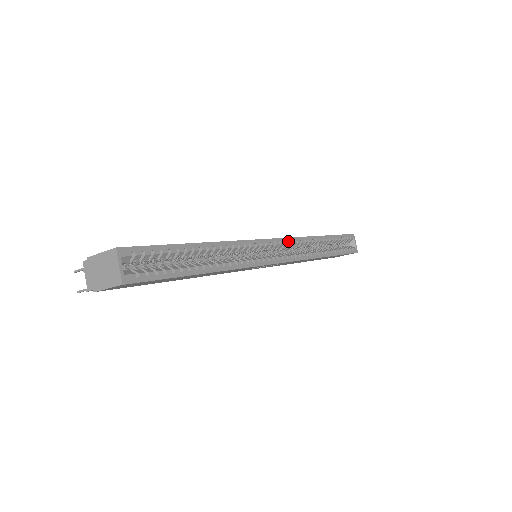
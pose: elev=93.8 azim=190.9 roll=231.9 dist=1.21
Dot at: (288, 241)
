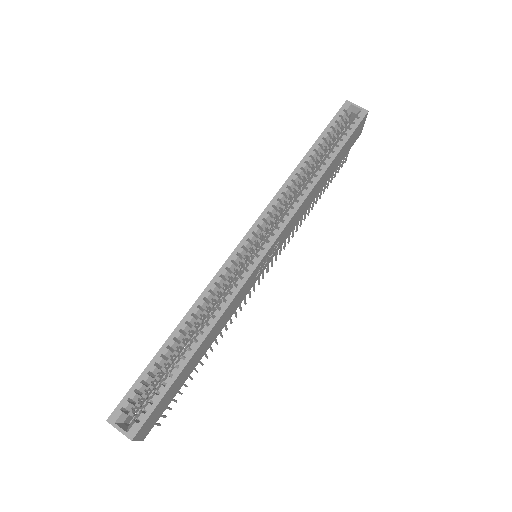
Dot at: (263, 218)
